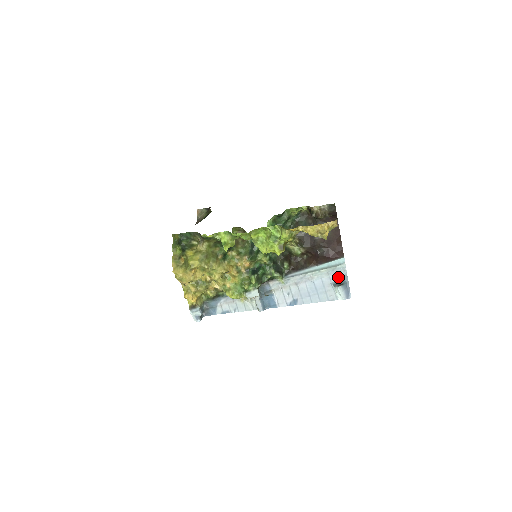
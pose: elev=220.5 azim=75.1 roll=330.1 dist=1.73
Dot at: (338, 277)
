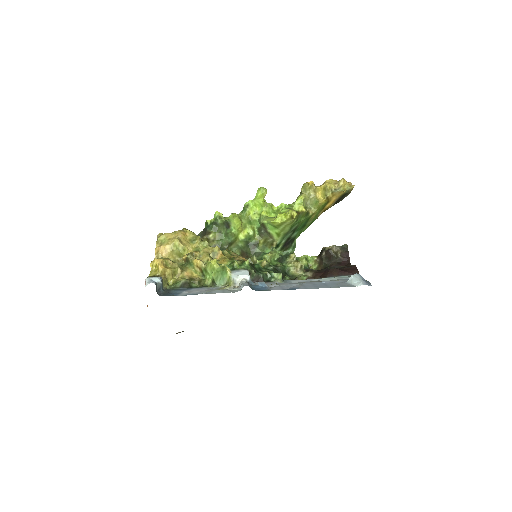
Dot at: occluded
